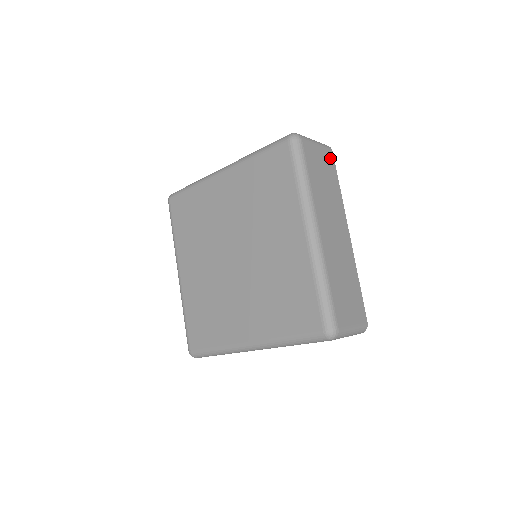
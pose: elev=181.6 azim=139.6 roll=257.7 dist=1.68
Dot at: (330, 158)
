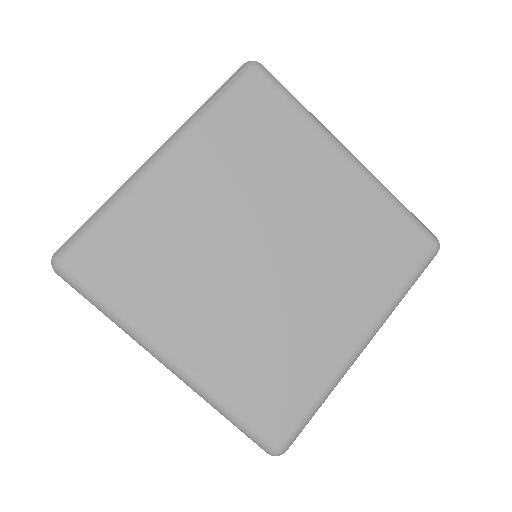
Dot at: occluded
